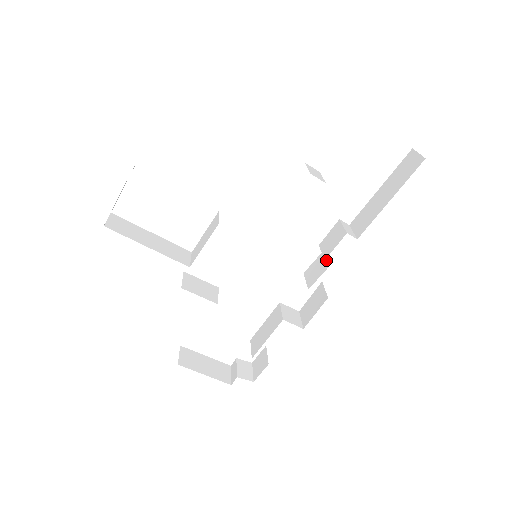
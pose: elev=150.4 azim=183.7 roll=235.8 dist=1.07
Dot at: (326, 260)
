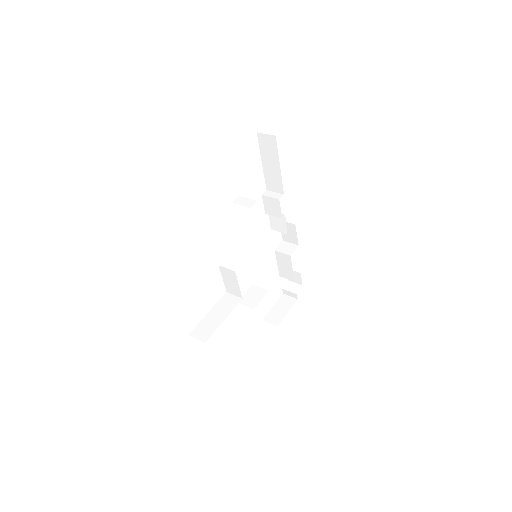
Dot at: occluded
